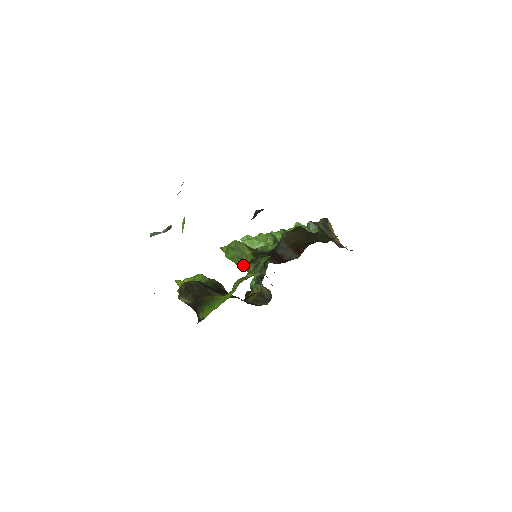
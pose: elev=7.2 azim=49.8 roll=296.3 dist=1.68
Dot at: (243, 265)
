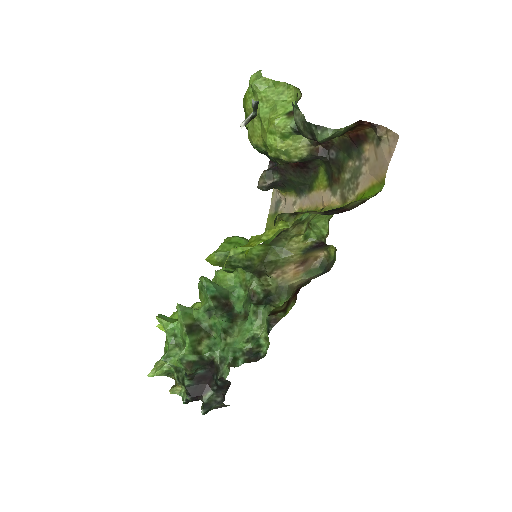
Dot at: (270, 246)
